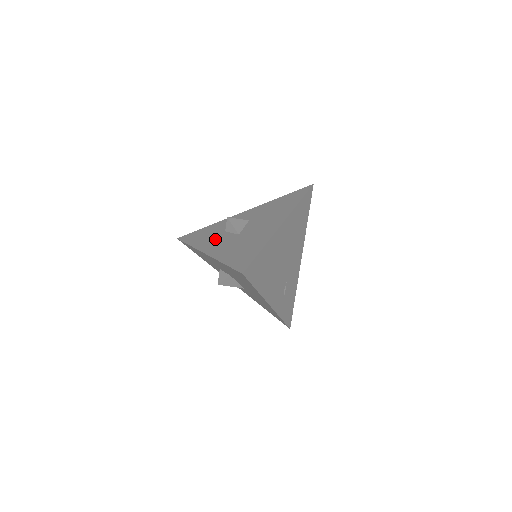
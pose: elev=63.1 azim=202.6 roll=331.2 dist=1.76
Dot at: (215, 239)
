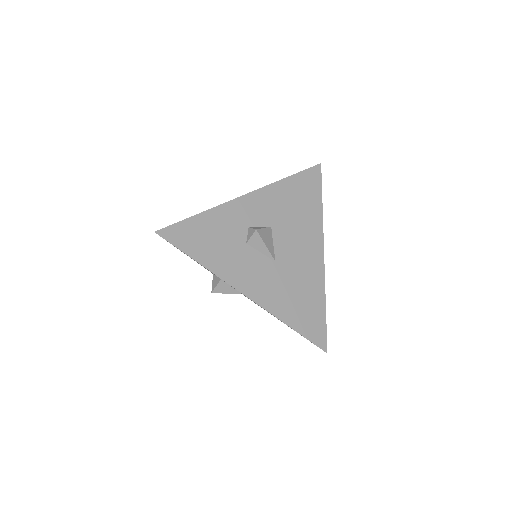
Dot at: (242, 262)
